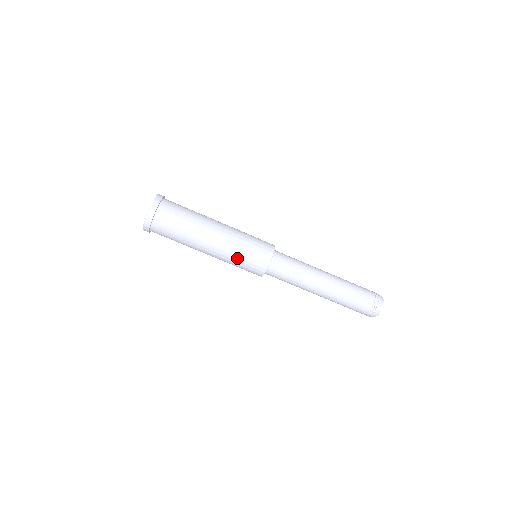
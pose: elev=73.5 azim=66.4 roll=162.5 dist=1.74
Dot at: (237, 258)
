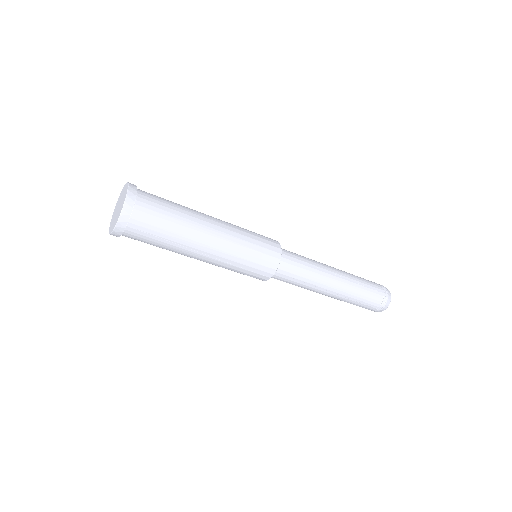
Dot at: (241, 260)
